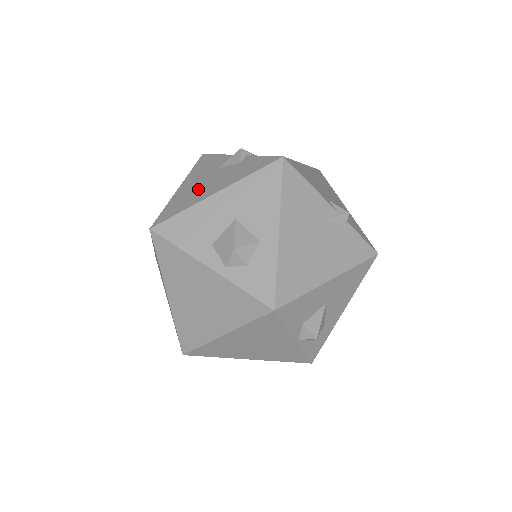
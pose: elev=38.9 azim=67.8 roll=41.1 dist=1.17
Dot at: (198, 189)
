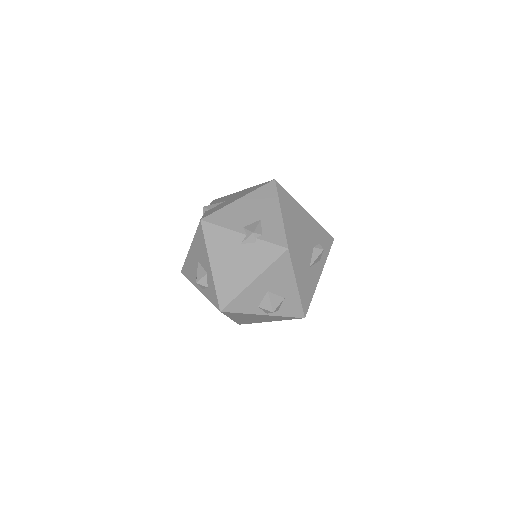
Dot at: occluded
